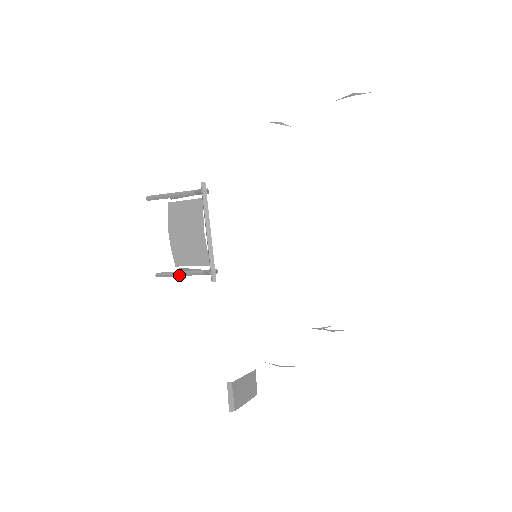
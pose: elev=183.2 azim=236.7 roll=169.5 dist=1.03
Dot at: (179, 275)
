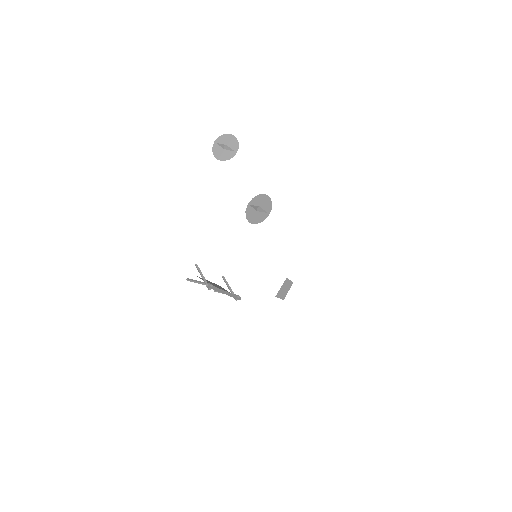
Dot at: occluded
